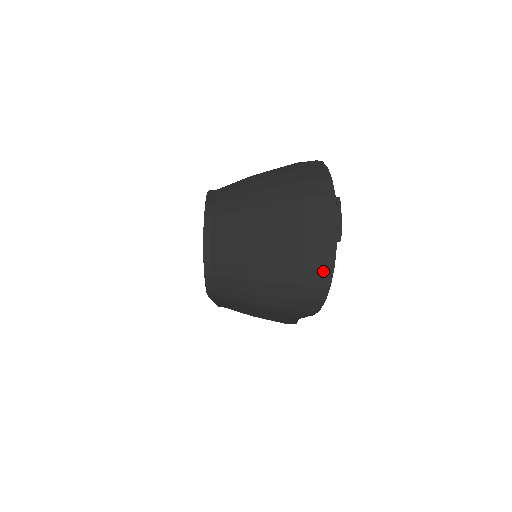
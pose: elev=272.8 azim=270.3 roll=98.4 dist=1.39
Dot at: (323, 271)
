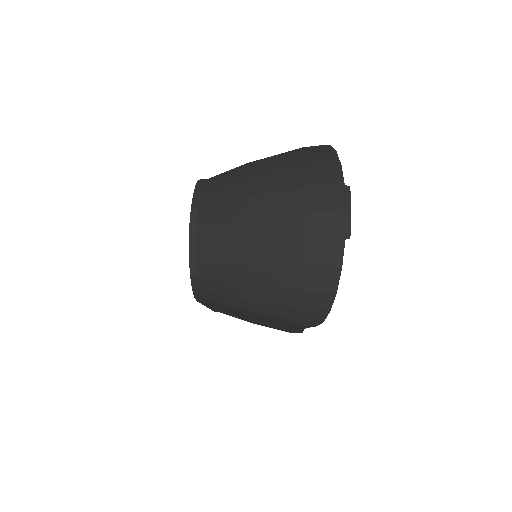
Dot at: (328, 274)
